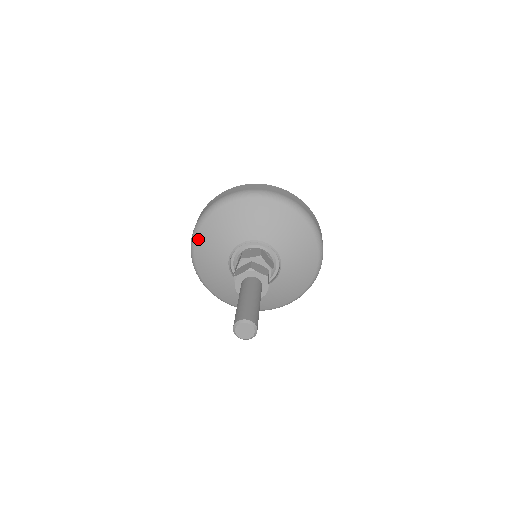
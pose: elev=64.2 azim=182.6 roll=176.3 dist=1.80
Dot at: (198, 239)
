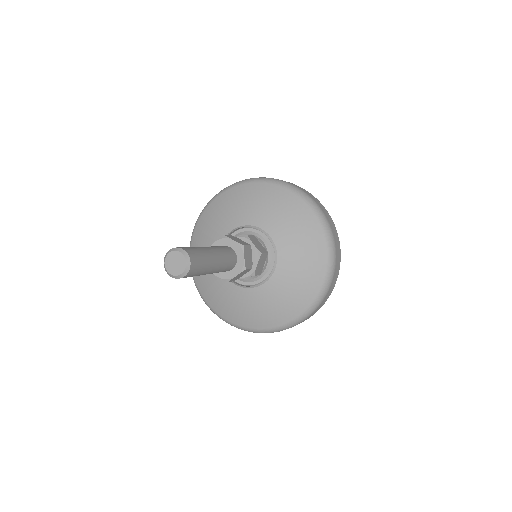
Dot at: (194, 236)
